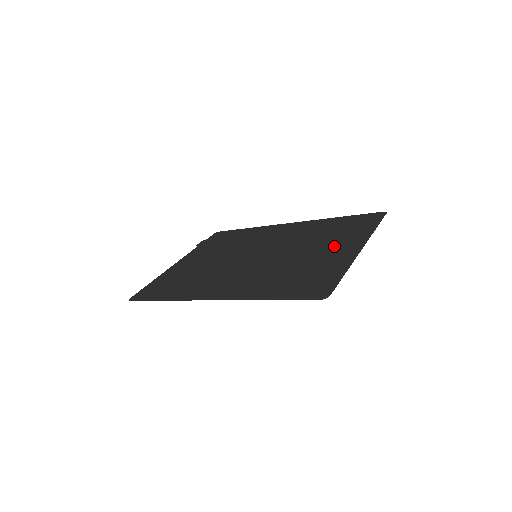
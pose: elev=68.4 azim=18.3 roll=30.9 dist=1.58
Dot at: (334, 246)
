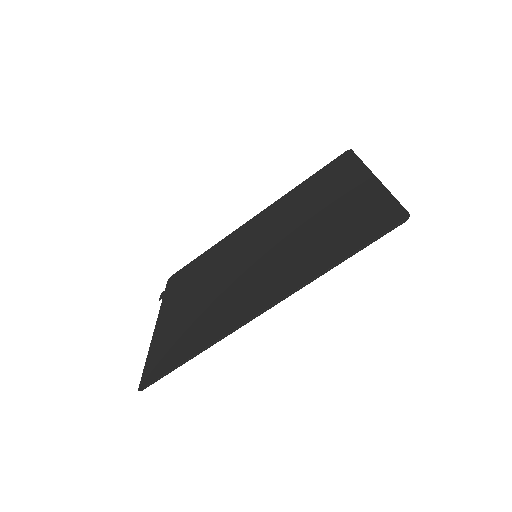
Dot at: (339, 194)
